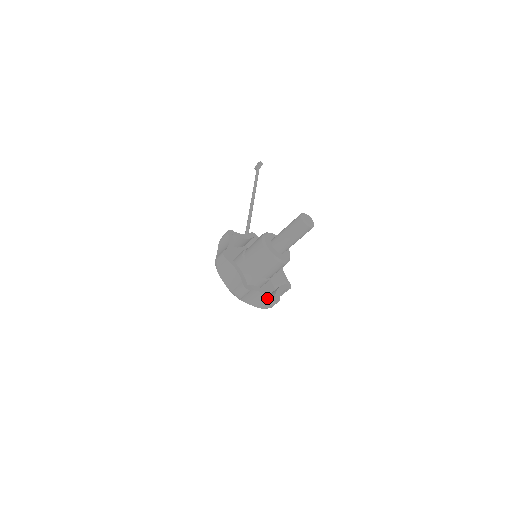
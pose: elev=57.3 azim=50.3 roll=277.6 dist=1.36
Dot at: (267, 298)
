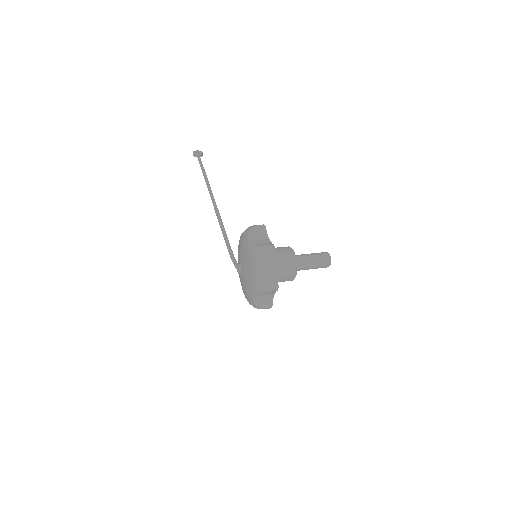
Dot at: (271, 301)
